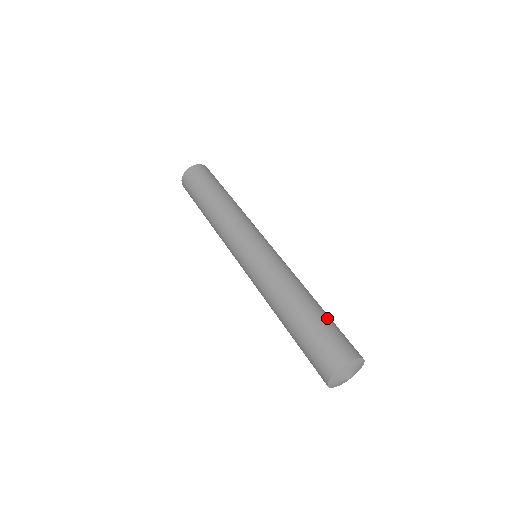
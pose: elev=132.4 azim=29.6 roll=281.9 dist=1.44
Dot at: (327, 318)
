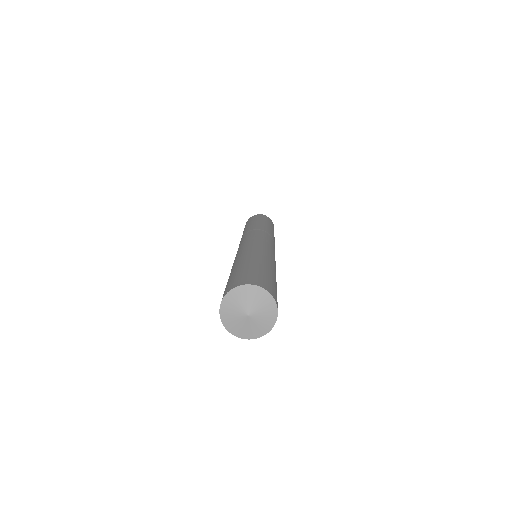
Dot at: (261, 267)
